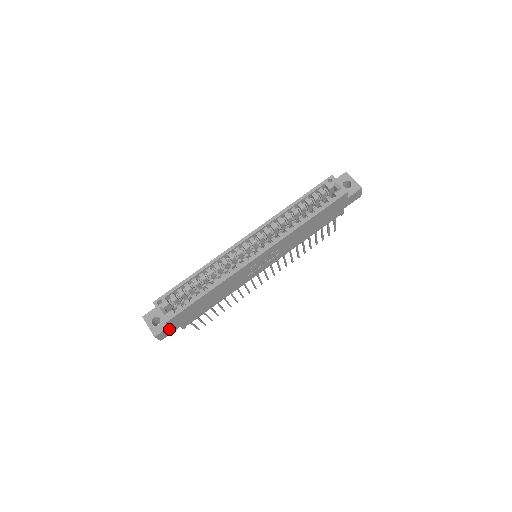
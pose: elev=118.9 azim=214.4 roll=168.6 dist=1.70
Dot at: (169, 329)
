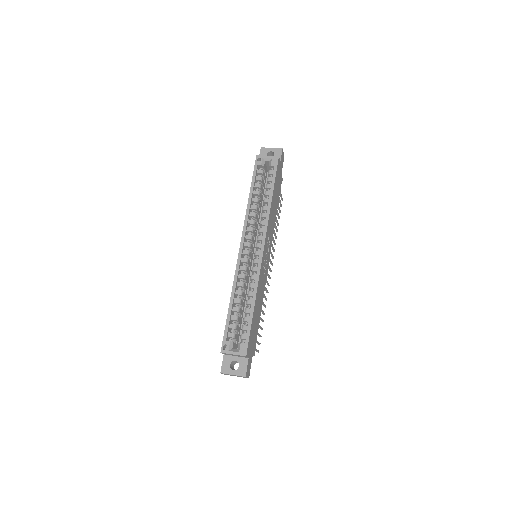
Dot at: (249, 362)
